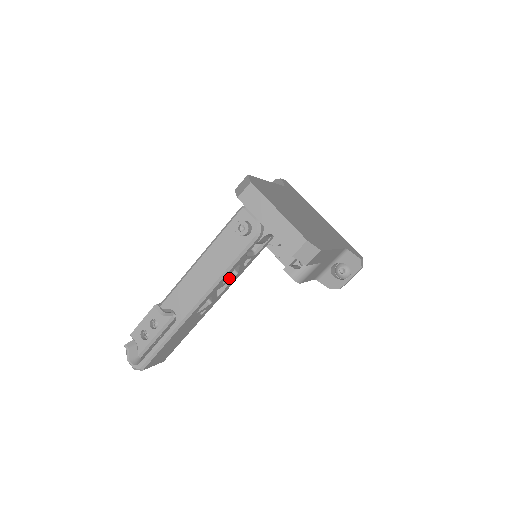
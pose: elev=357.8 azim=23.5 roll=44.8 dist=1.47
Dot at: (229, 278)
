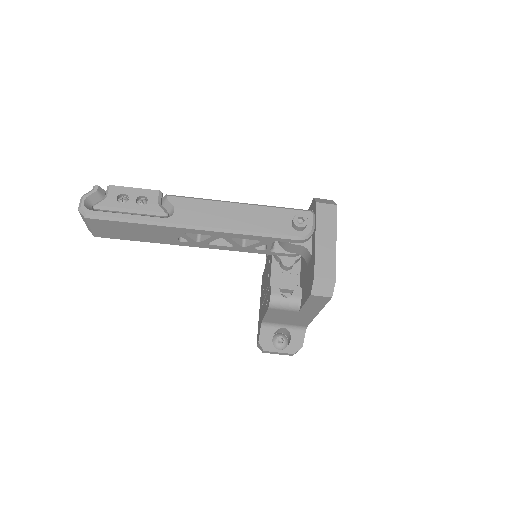
Dot at: (237, 242)
